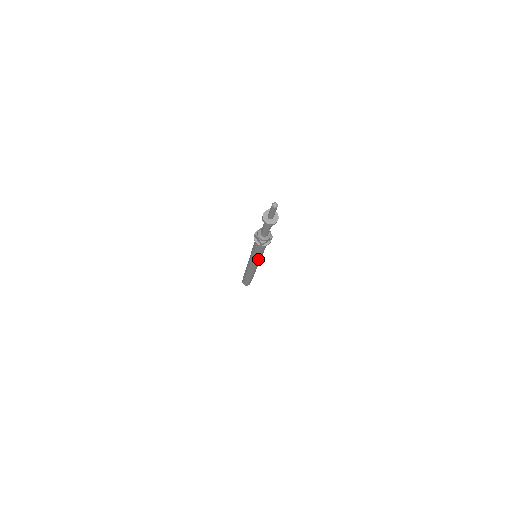
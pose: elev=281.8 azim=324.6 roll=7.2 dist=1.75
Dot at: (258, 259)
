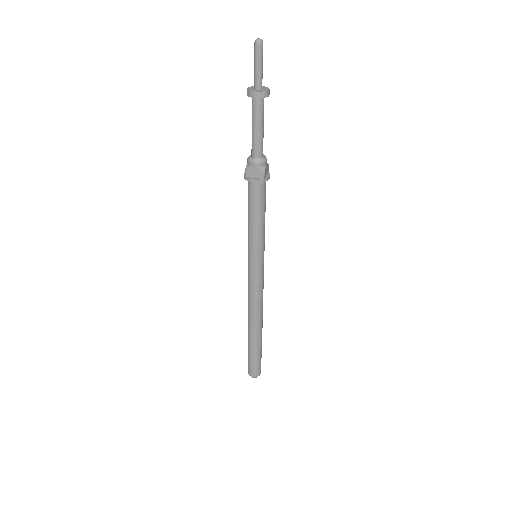
Dot at: (262, 250)
